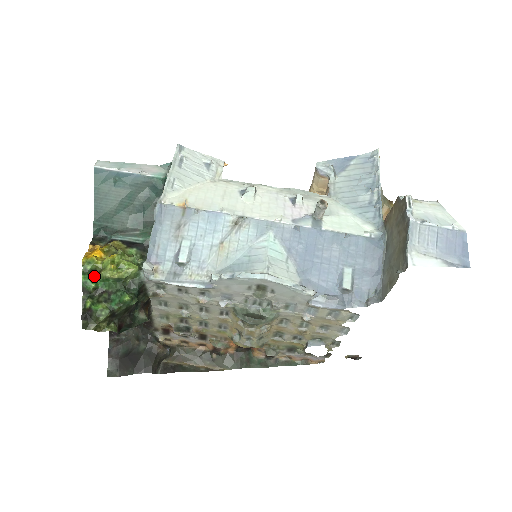
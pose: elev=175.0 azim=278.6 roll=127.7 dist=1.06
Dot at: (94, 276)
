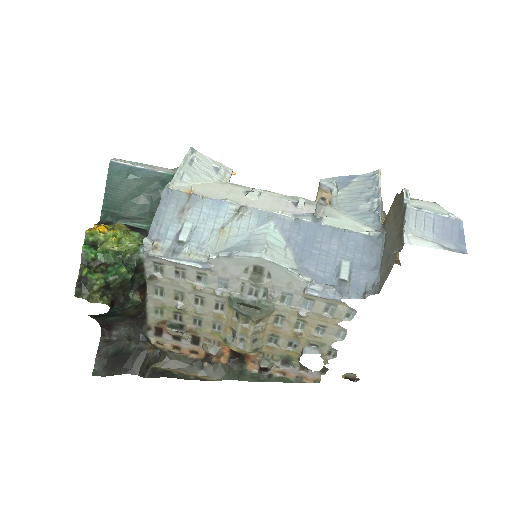
Dot at: (95, 248)
